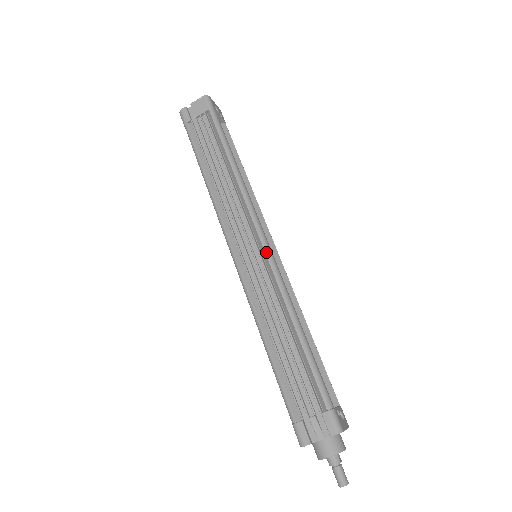
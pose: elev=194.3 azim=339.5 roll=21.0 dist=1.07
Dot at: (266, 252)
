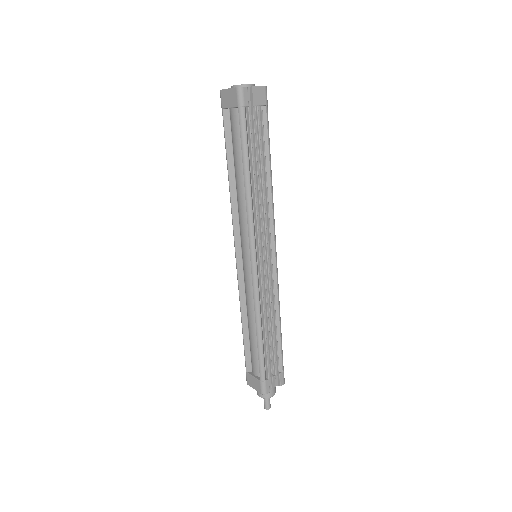
Dot at: occluded
